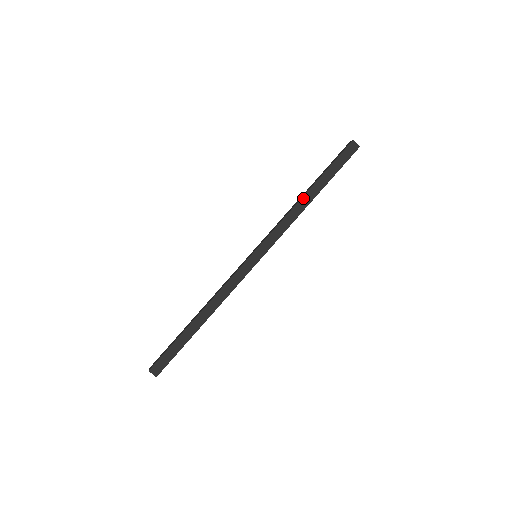
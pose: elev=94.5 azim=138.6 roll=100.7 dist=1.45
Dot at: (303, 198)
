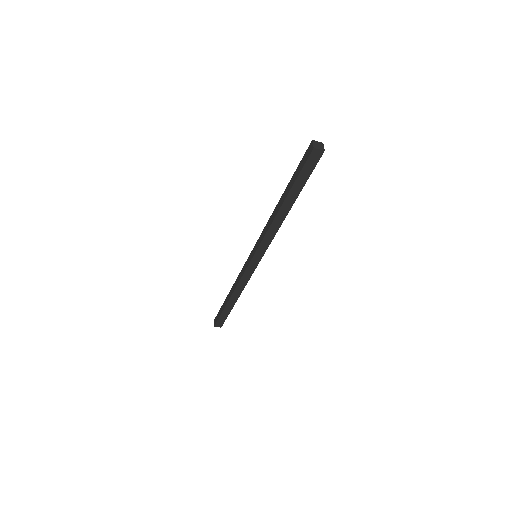
Dot at: (279, 213)
